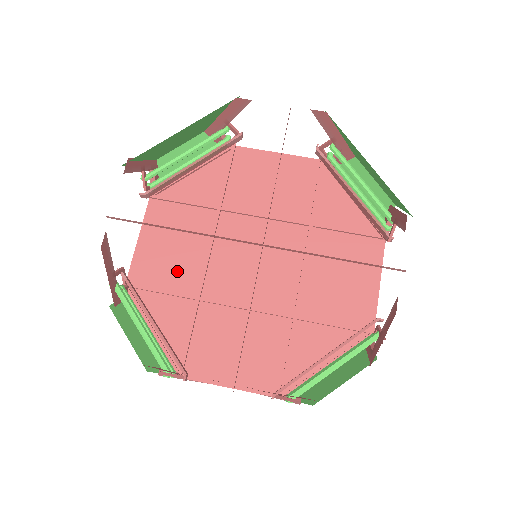
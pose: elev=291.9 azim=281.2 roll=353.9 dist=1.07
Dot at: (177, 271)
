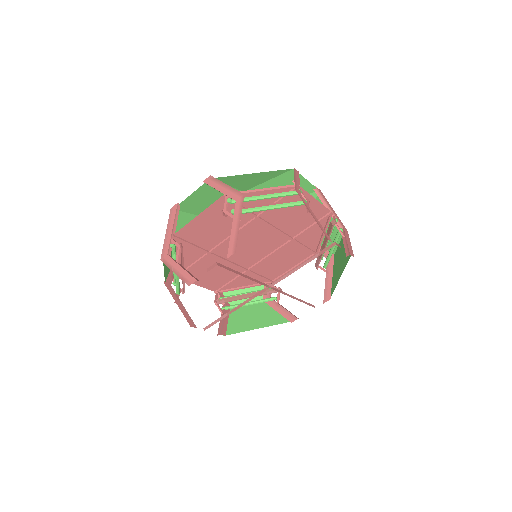
Dot at: (227, 274)
